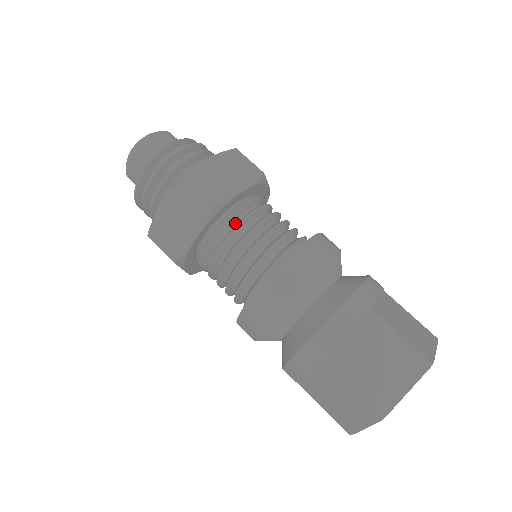
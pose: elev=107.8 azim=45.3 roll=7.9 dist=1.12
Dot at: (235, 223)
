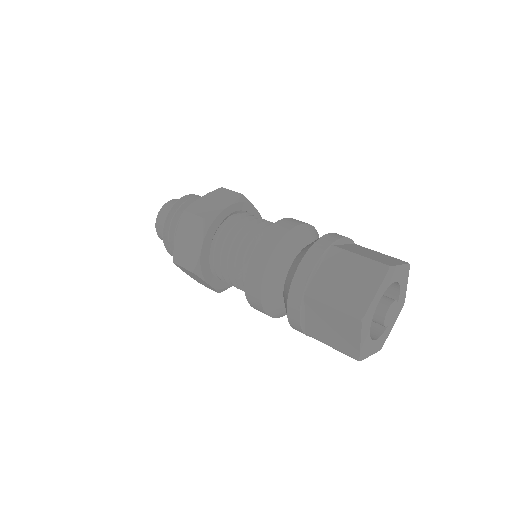
Dot at: occluded
